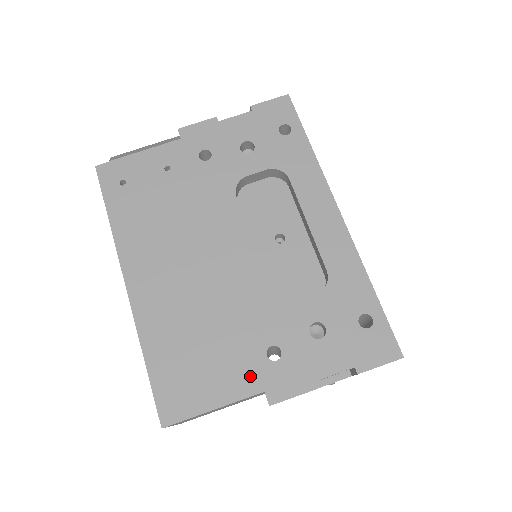
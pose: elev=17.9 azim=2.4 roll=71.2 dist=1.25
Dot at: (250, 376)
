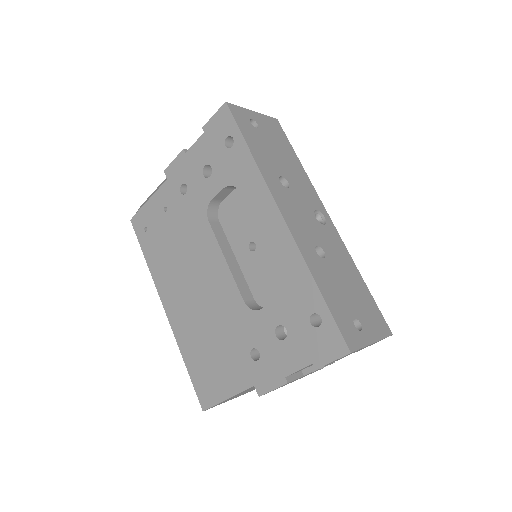
Dot at: (243, 374)
